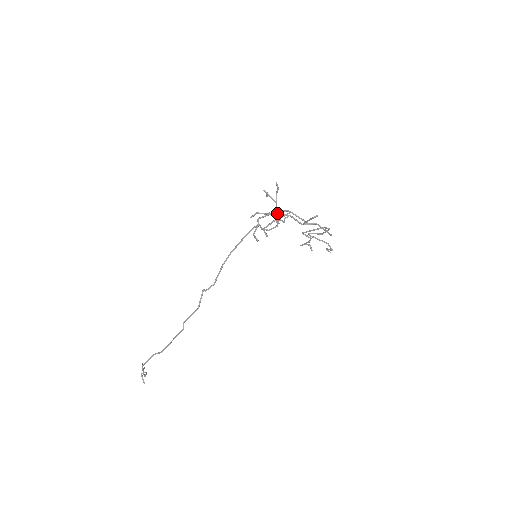
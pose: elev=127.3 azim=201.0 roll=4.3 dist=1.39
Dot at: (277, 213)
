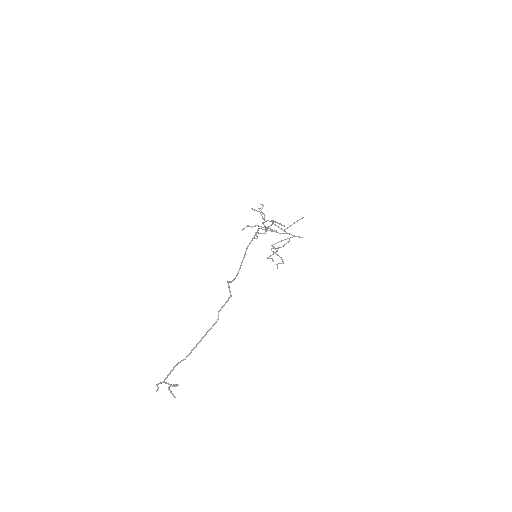
Dot at: (261, 226)
